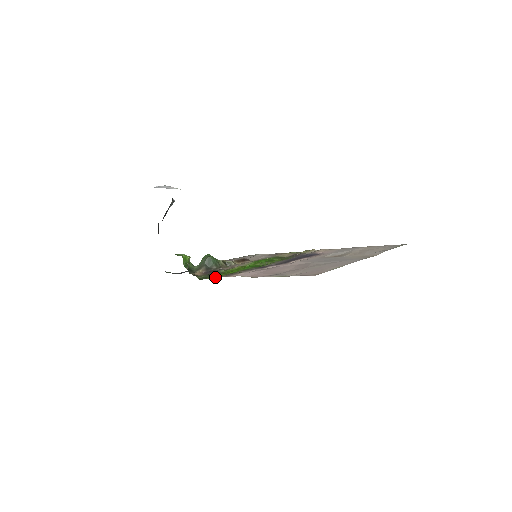
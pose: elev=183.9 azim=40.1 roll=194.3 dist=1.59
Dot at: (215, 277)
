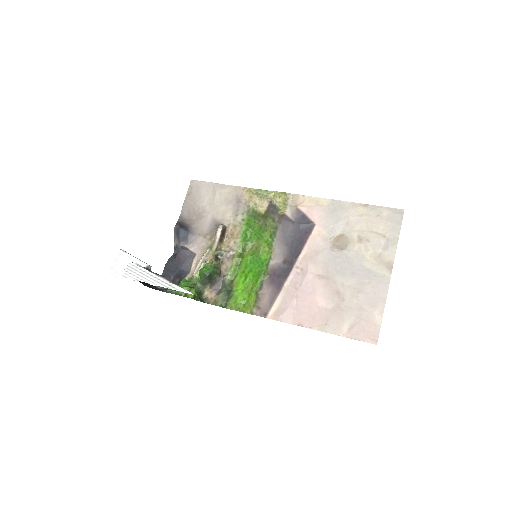
Dot at: (241, 306)
